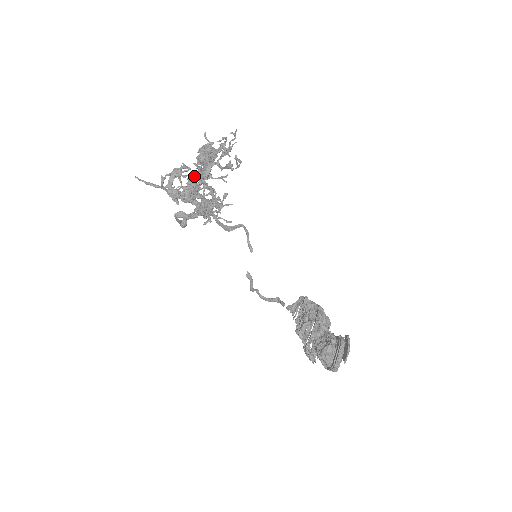
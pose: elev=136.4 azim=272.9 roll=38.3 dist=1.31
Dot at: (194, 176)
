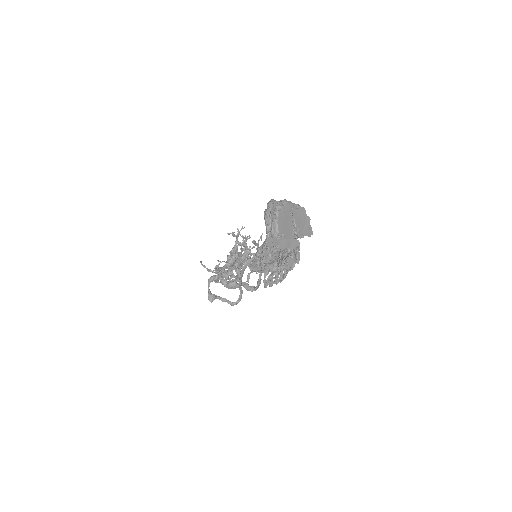
Dot at: occluded
